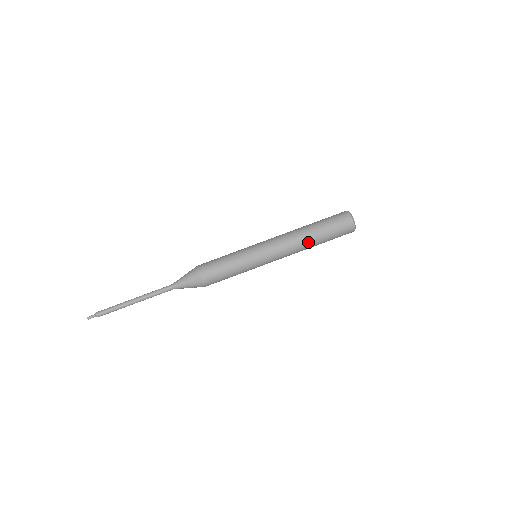
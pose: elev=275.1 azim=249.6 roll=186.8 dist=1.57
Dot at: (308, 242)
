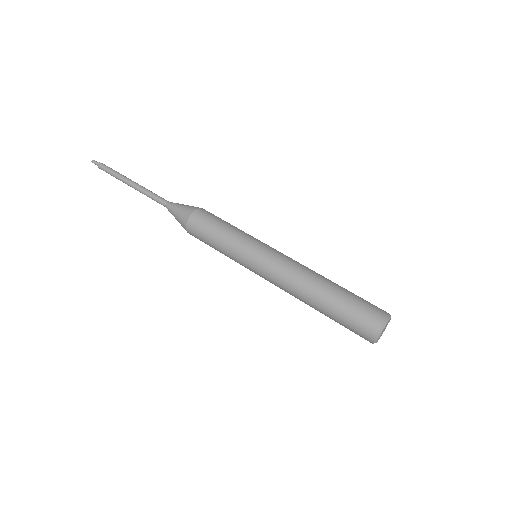
Dot at: (316, 286)
